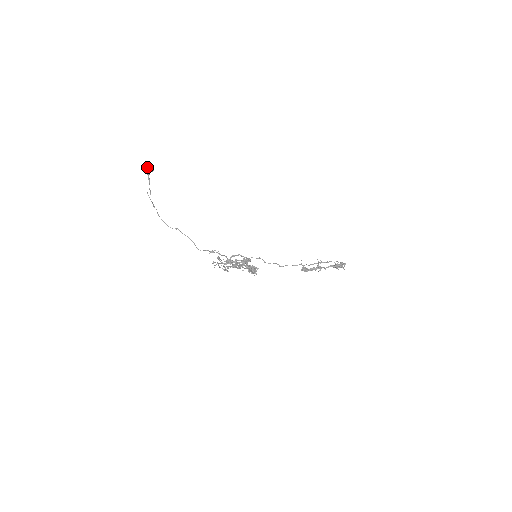
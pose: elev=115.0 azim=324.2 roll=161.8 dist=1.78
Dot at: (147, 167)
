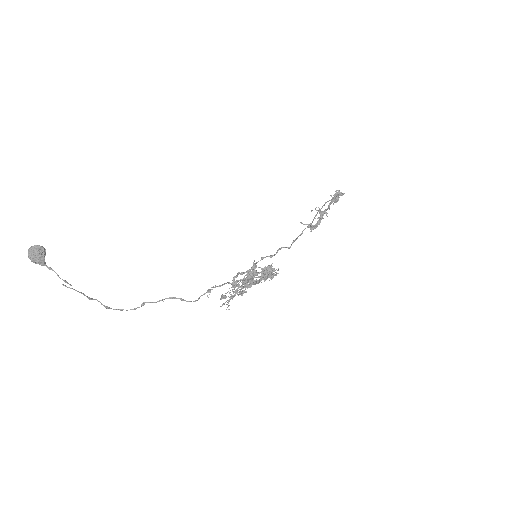
Dot at: (33, 253)
